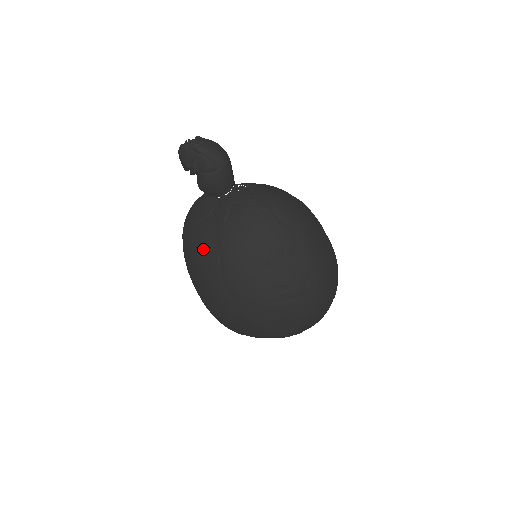
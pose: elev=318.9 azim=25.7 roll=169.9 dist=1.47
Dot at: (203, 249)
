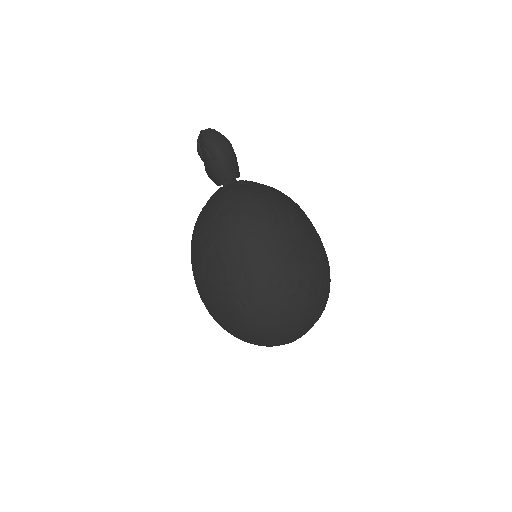
Dot at: occluded
